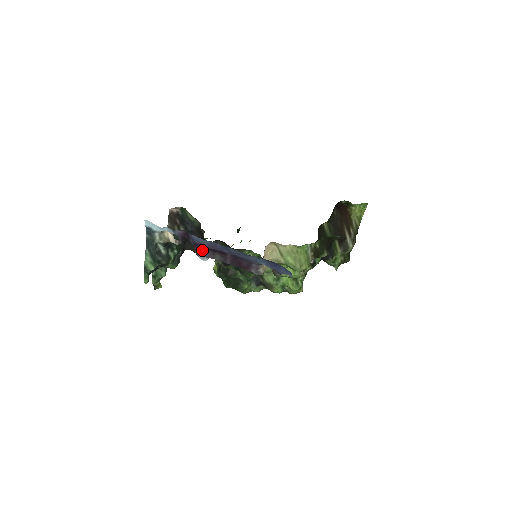
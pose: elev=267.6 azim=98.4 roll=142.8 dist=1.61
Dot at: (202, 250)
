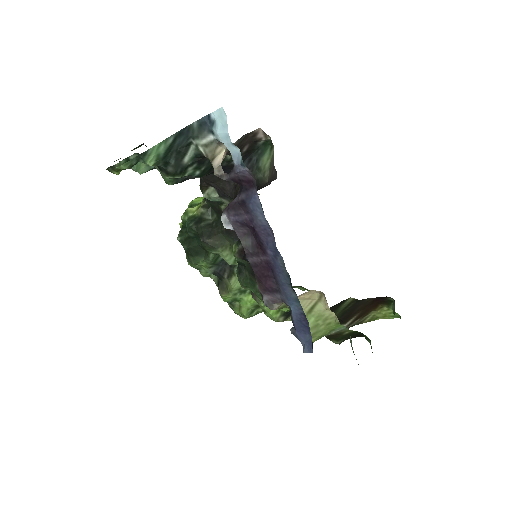
Dot at: (241, 217)
